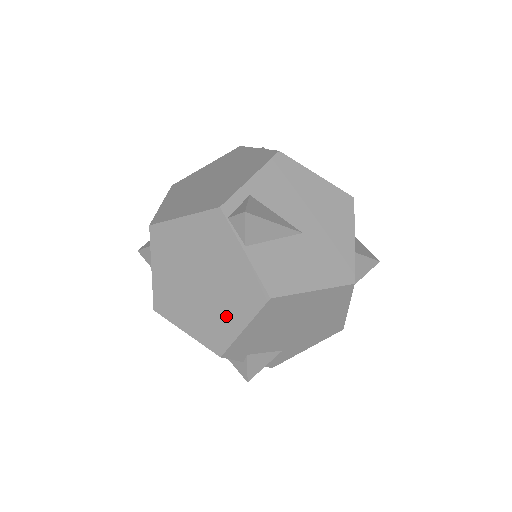
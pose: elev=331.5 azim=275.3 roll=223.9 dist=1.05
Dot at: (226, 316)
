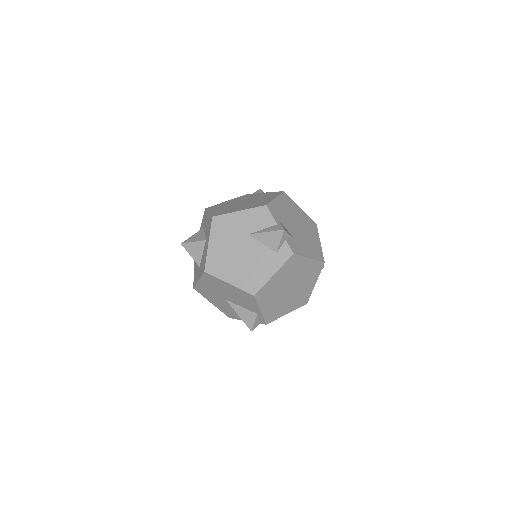
Dot at: (263, 200)
